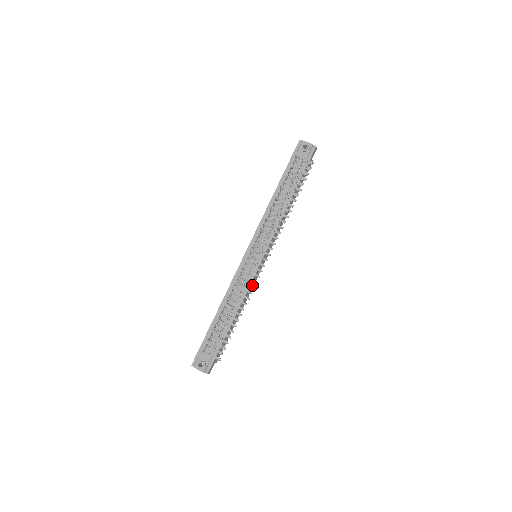
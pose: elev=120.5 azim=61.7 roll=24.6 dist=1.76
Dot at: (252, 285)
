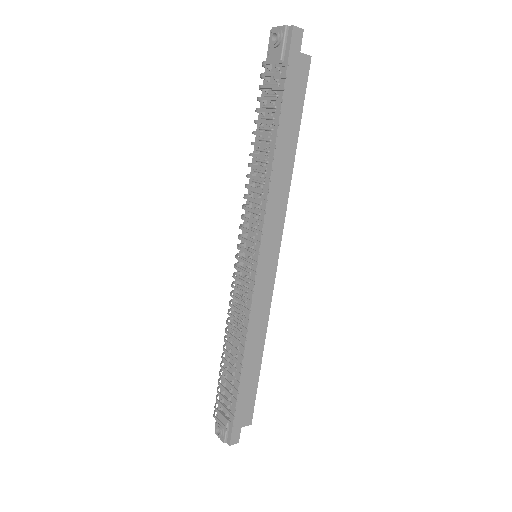
Dot at: (264, 304)
